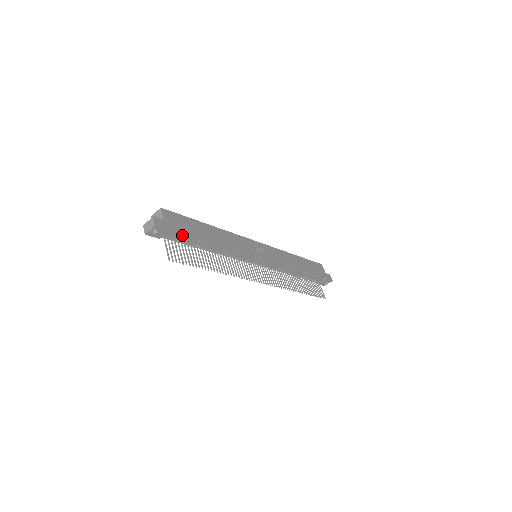
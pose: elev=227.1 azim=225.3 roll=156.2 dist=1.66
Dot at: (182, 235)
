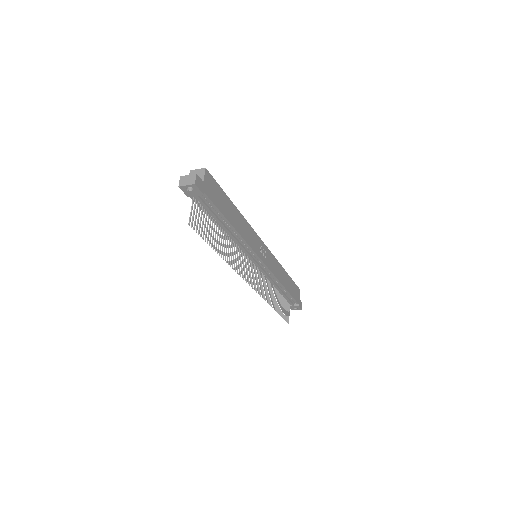
Dot at: (211, 205)
